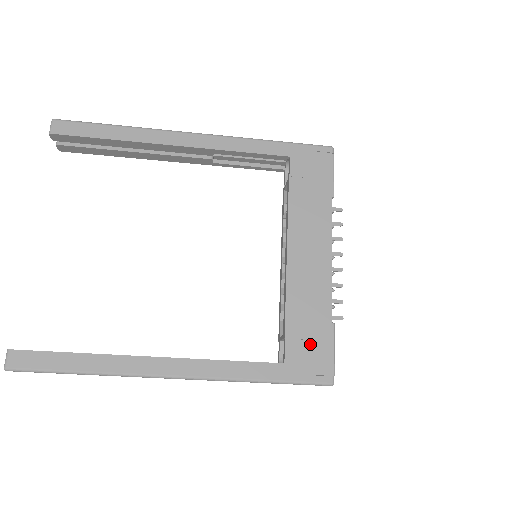
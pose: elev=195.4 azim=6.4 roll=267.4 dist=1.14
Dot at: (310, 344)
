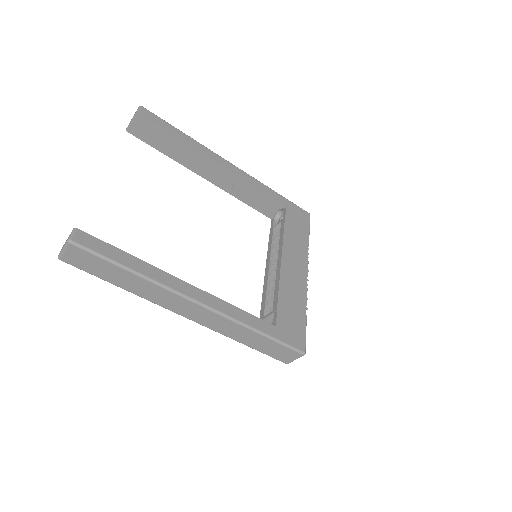
Dot at: (292, 321)
